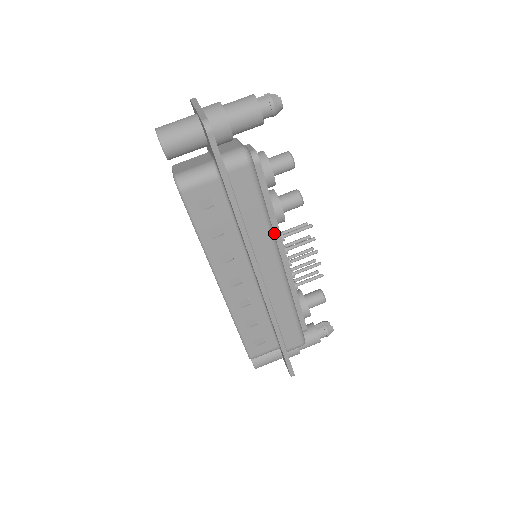
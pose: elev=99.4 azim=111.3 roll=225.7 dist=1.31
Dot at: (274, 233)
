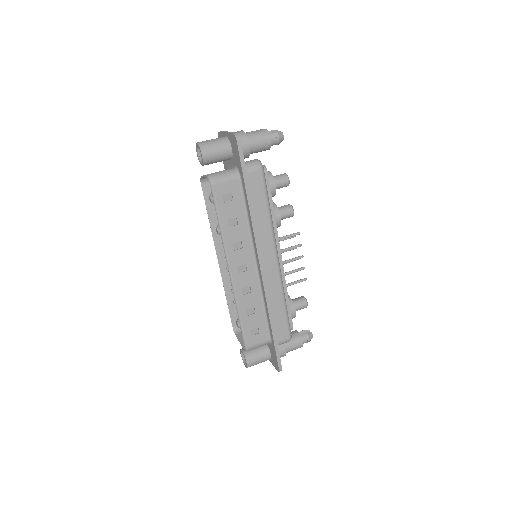
Dot at: occluded
